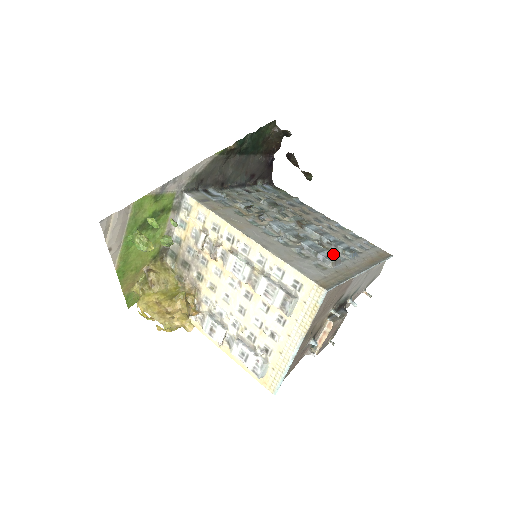
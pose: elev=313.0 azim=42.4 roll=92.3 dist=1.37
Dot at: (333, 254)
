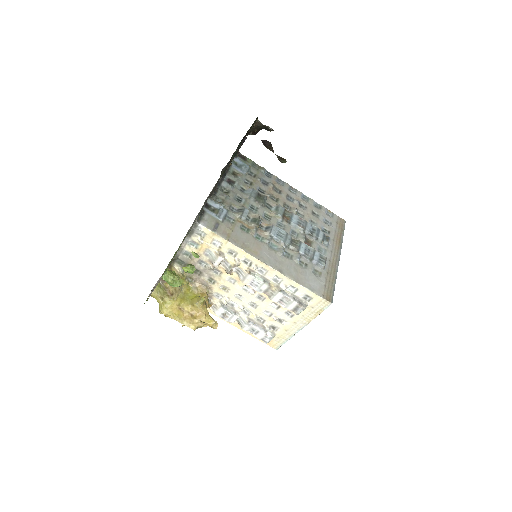
Dot at: (320, 253)
